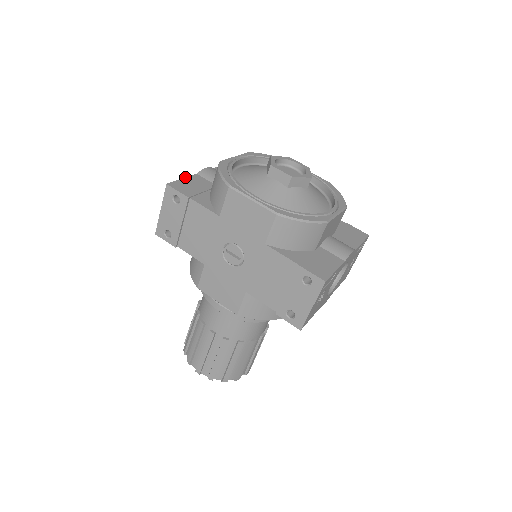
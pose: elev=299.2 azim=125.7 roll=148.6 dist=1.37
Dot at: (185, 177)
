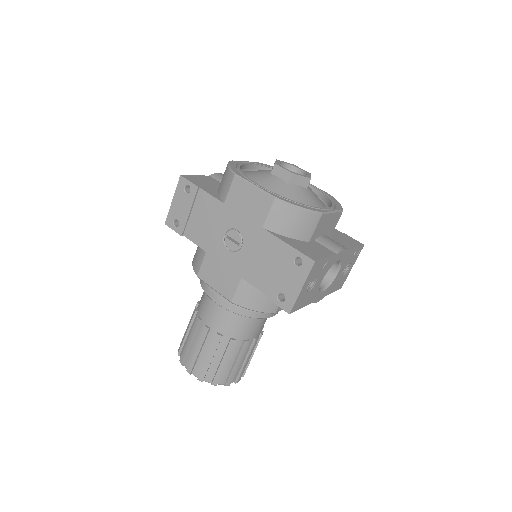
Dot at: (198, 175)
